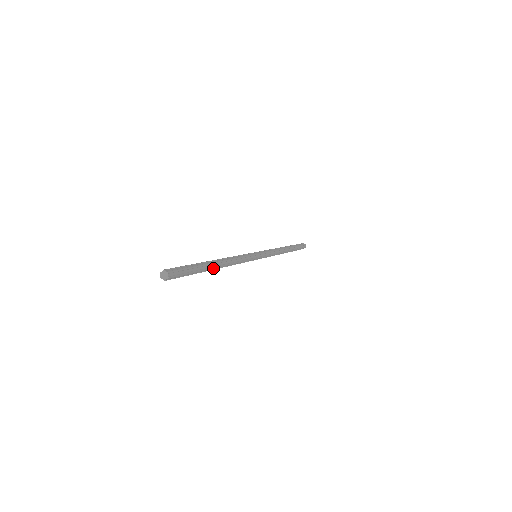
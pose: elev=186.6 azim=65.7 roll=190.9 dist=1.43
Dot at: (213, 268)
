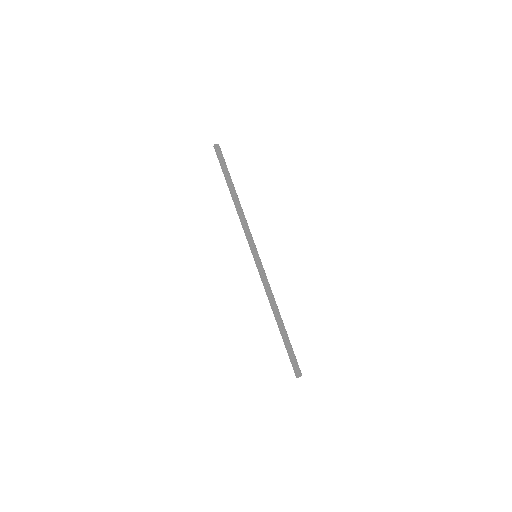
Dot at: (283, 326)
